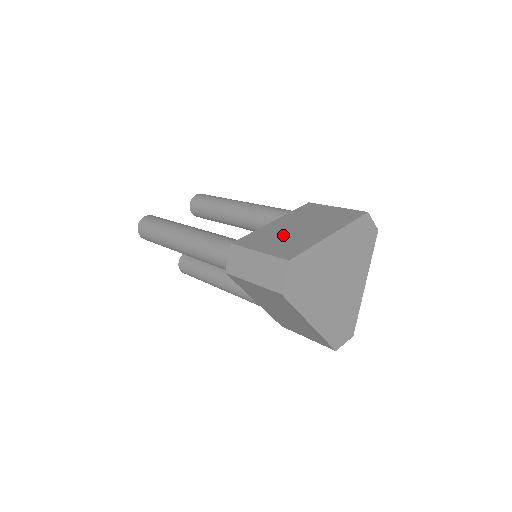
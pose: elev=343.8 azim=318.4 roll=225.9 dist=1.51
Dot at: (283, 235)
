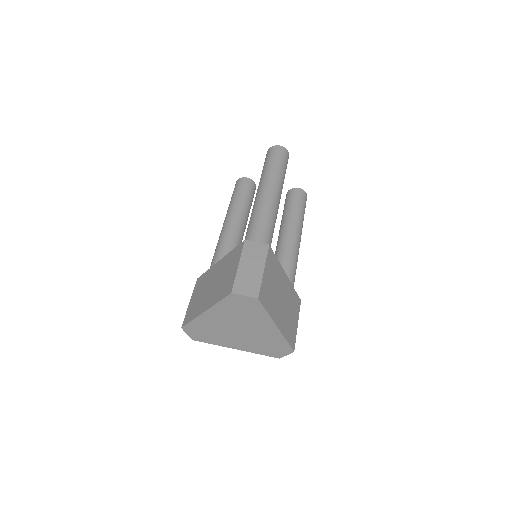
Dot at: (204, 290)
